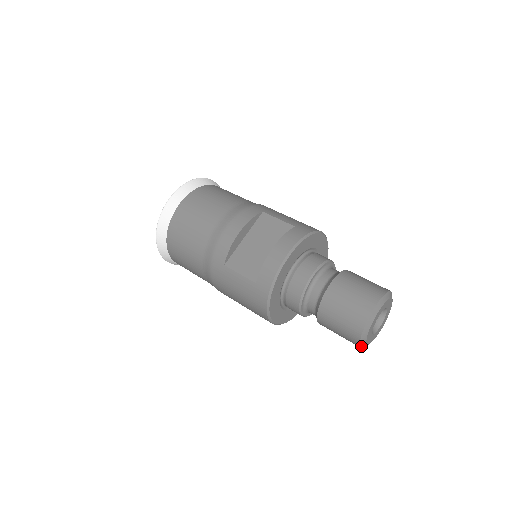
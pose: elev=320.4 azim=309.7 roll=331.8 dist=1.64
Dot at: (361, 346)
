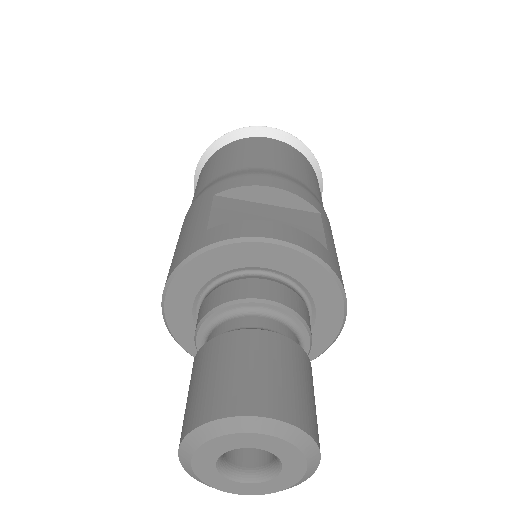
Dot at: (181, 453)
